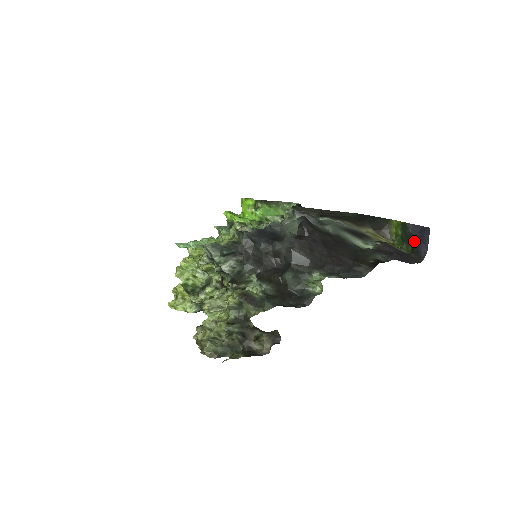
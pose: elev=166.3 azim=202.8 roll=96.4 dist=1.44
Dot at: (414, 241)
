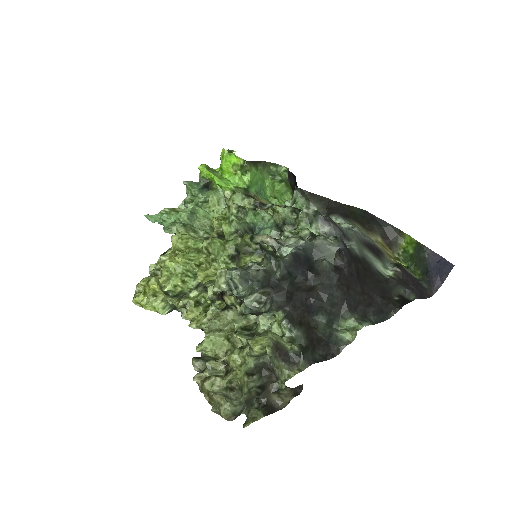
Dot at: (428, 269)
